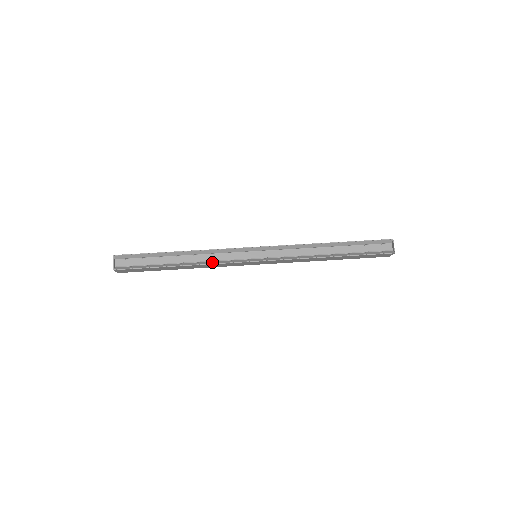
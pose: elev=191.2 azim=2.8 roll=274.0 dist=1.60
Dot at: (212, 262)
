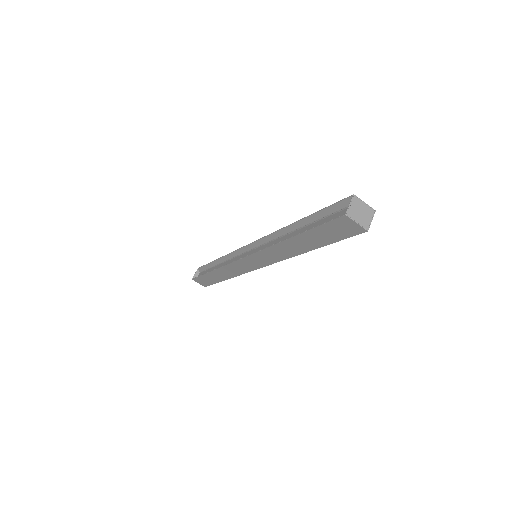
Dot at: occluded
